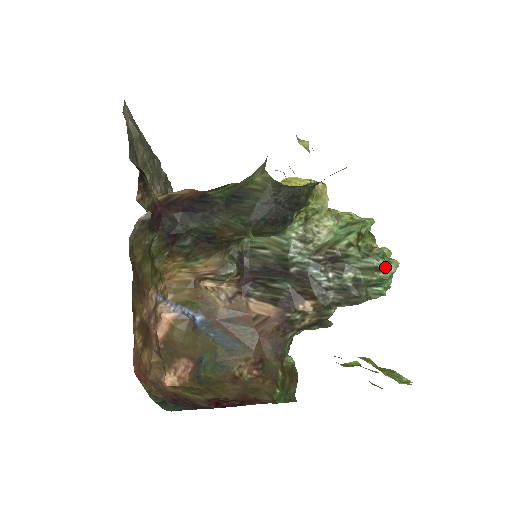
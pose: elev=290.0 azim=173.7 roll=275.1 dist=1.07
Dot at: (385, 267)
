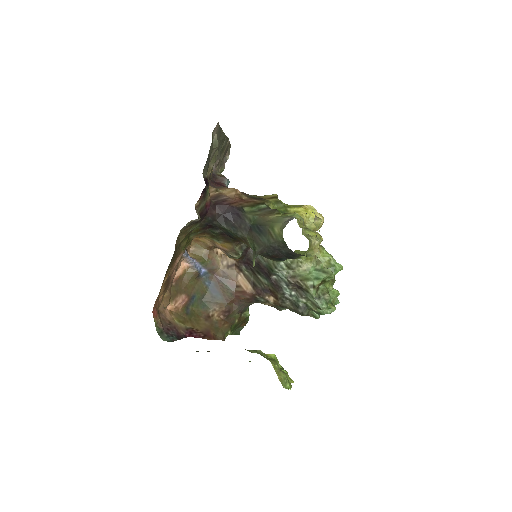
Dot at: (325, 310)
